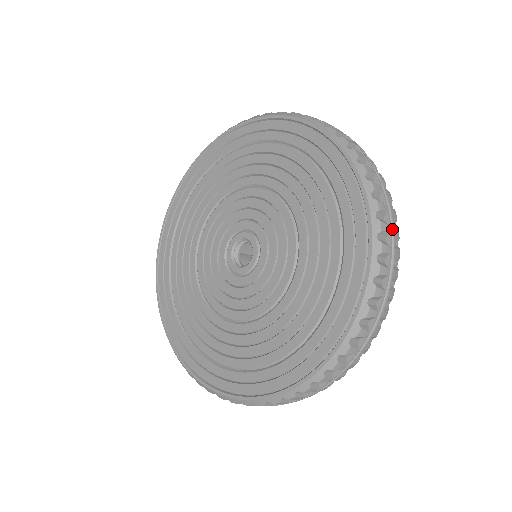
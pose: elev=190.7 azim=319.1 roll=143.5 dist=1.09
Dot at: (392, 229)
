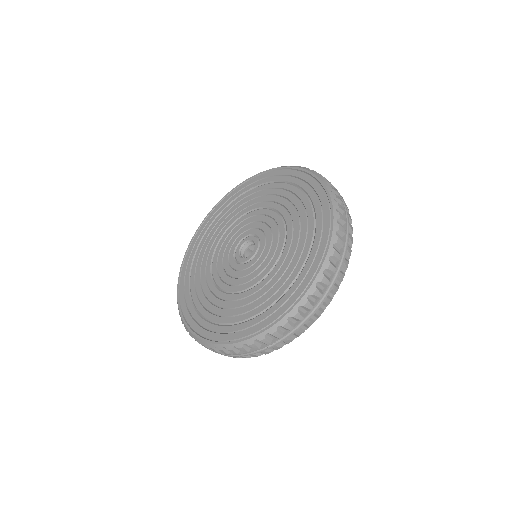
Dot at: (332, 285)
